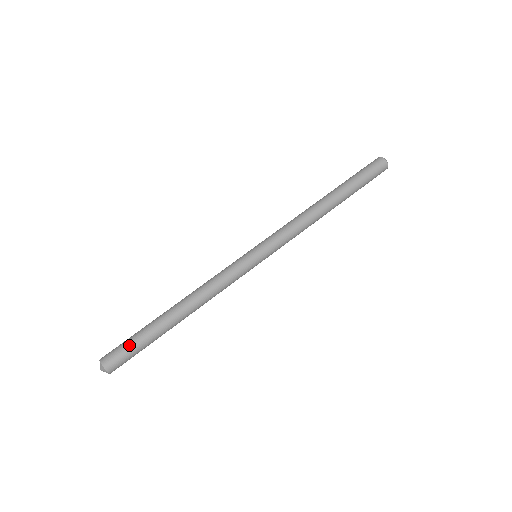
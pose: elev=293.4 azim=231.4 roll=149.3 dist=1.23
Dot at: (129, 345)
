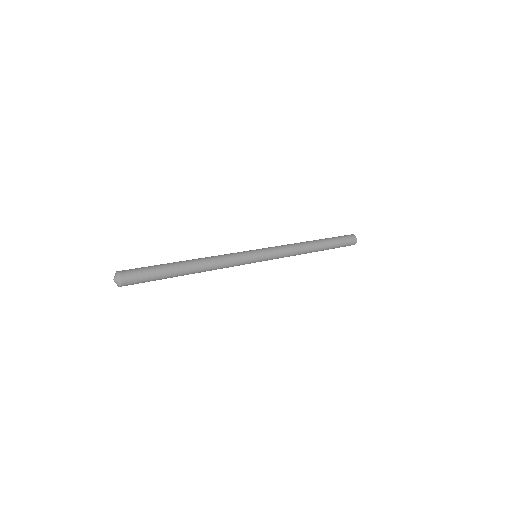
Dot at: (145, 268)
